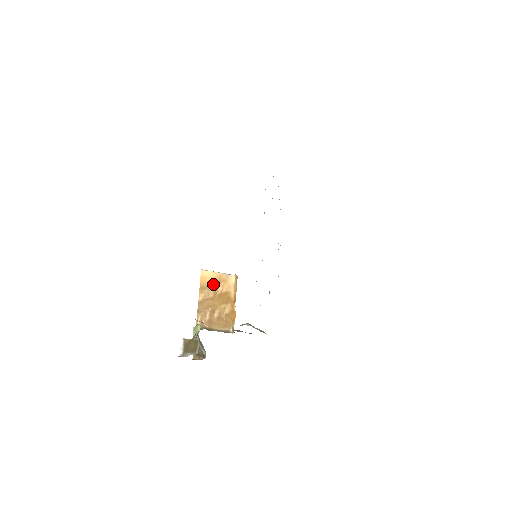
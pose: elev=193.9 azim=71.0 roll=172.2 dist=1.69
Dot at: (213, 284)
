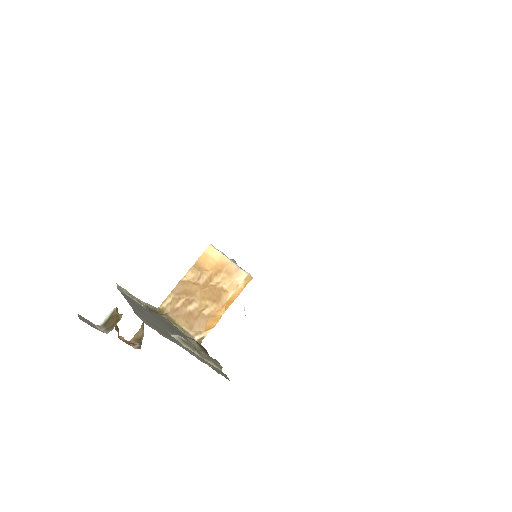
Dot at: (213, 269)
